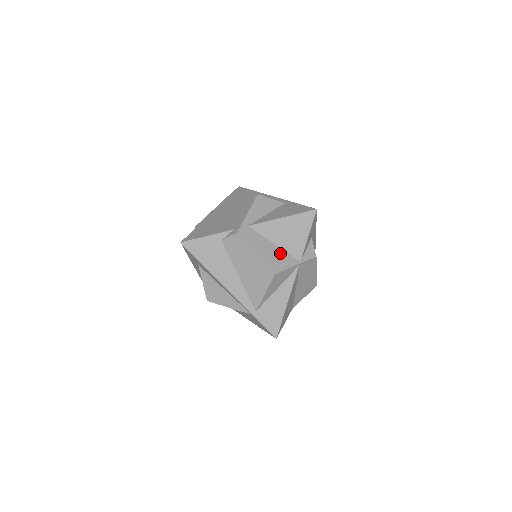
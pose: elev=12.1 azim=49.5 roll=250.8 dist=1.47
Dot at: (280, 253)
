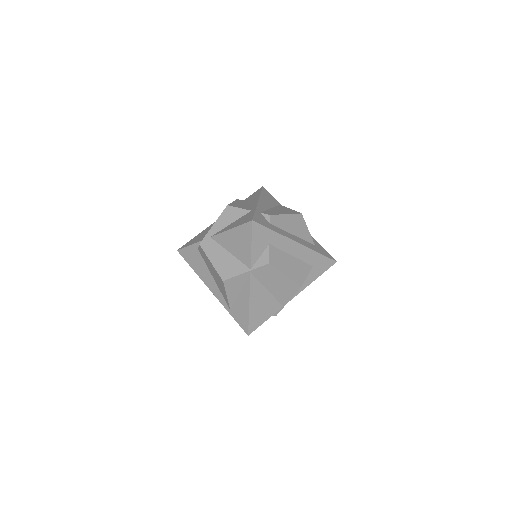
Dot at: (233, 261)
